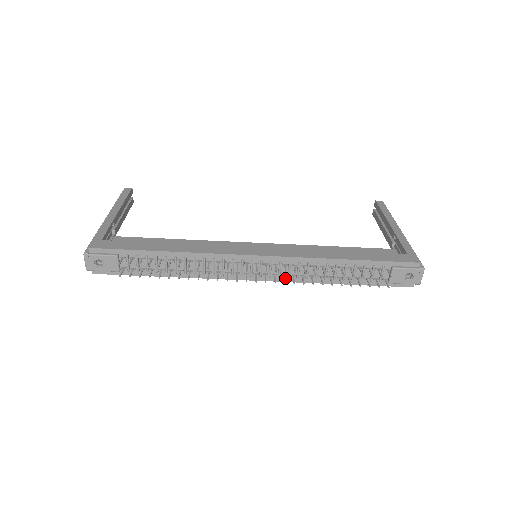
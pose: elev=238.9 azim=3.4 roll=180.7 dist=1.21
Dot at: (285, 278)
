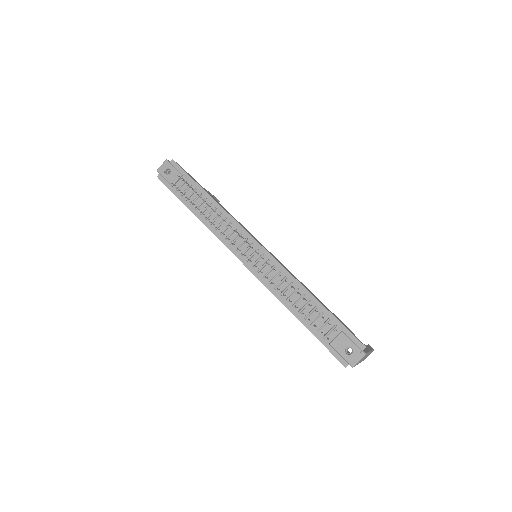
Dot at: (261, 276)
